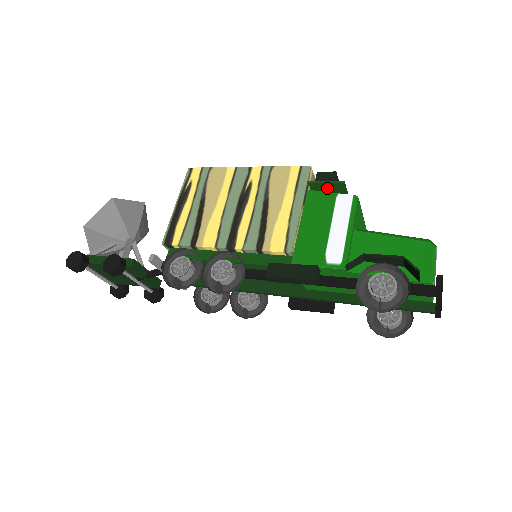
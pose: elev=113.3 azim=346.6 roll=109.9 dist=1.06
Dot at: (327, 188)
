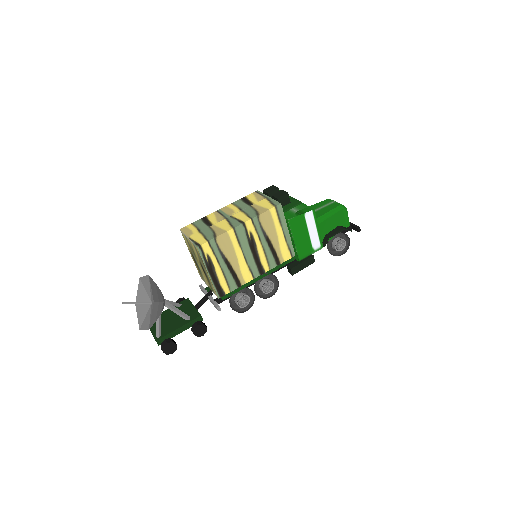
Dot at: (289, 207)
